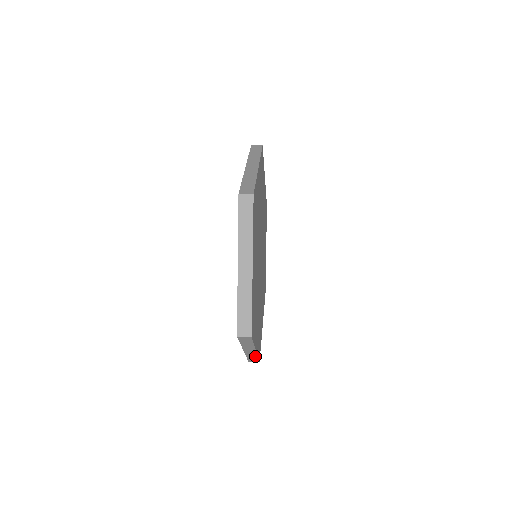
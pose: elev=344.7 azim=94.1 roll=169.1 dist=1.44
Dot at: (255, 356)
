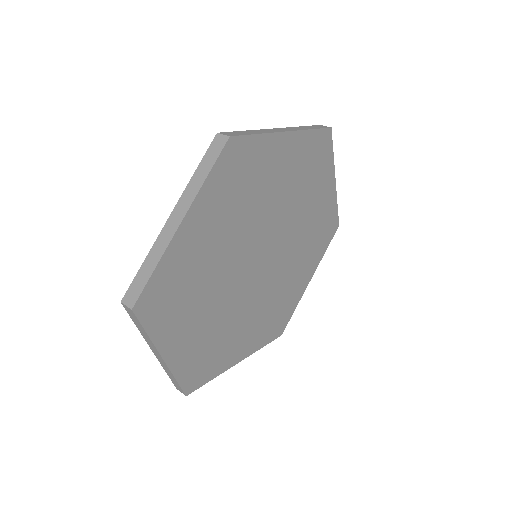
Dot at: (258, 348)
